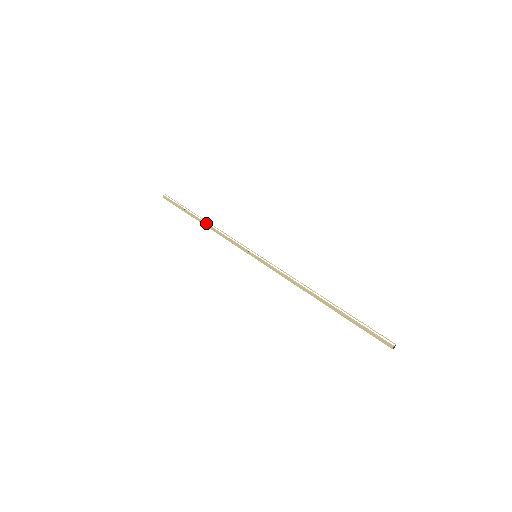
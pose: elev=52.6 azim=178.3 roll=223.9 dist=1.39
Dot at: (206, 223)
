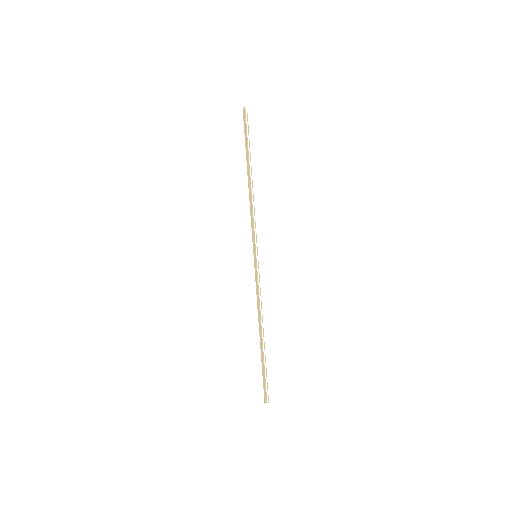
Dot at: (251, 184)
